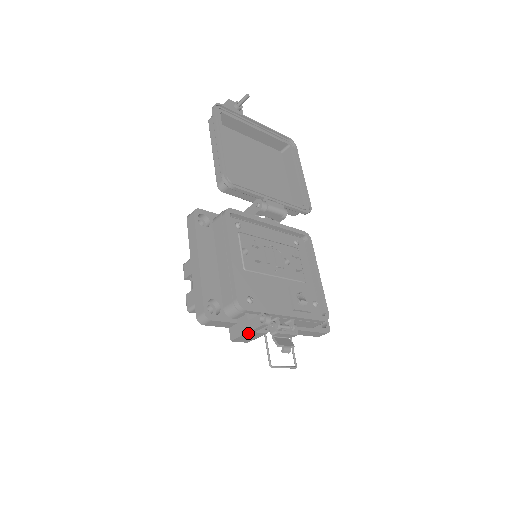
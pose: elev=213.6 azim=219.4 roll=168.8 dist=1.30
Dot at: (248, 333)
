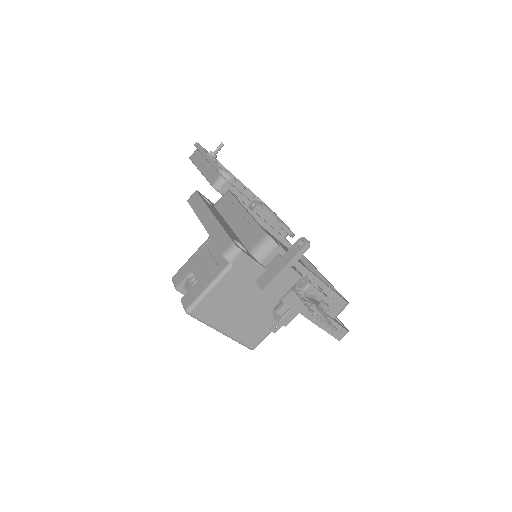
Dot at: (284, 269)
